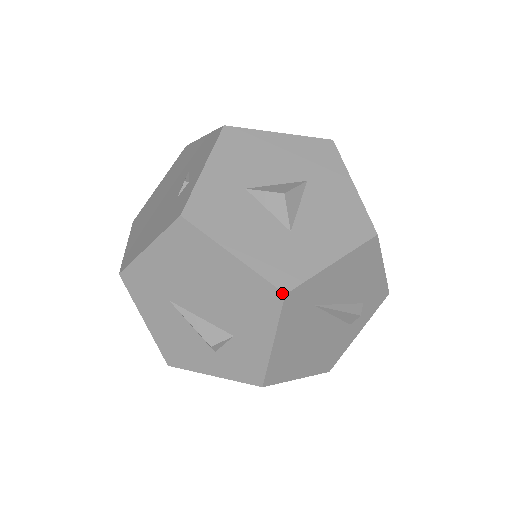
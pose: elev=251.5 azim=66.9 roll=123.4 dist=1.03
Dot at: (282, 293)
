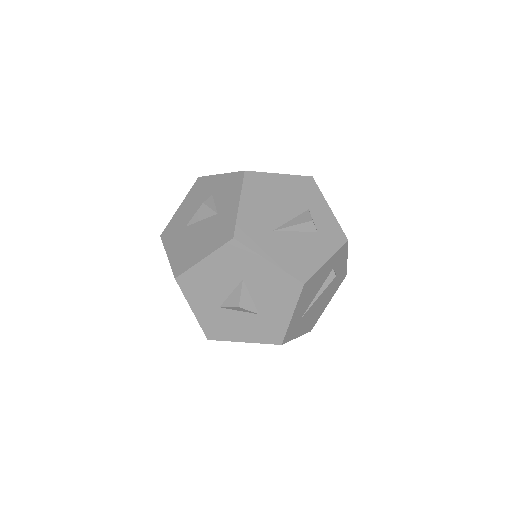
Dot at: occluded
